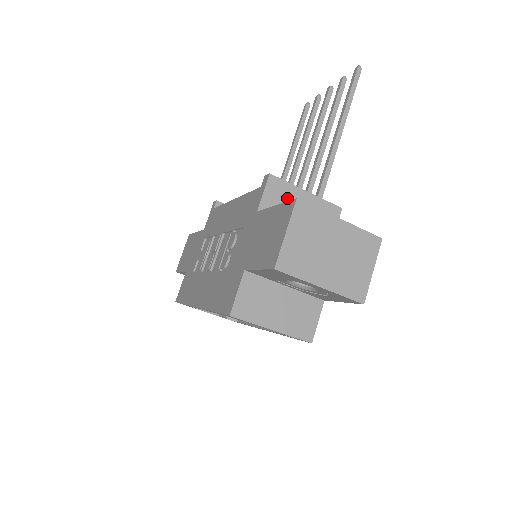
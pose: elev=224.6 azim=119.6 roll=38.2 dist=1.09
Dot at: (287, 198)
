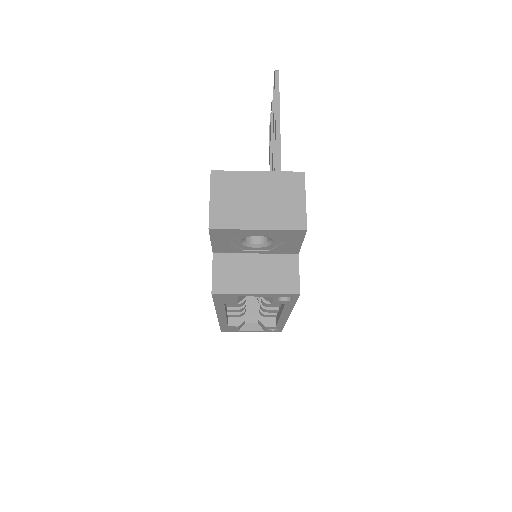
Dot at: occluded
